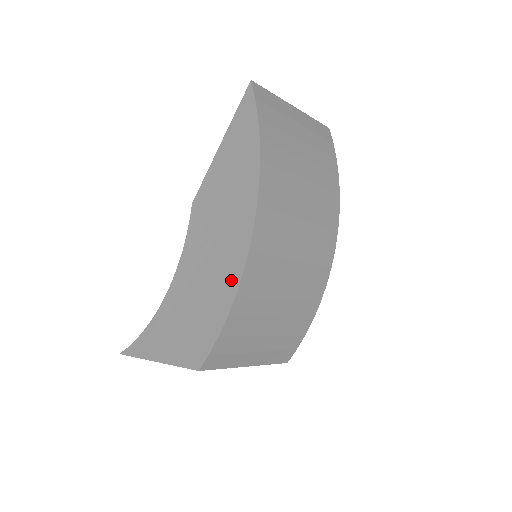
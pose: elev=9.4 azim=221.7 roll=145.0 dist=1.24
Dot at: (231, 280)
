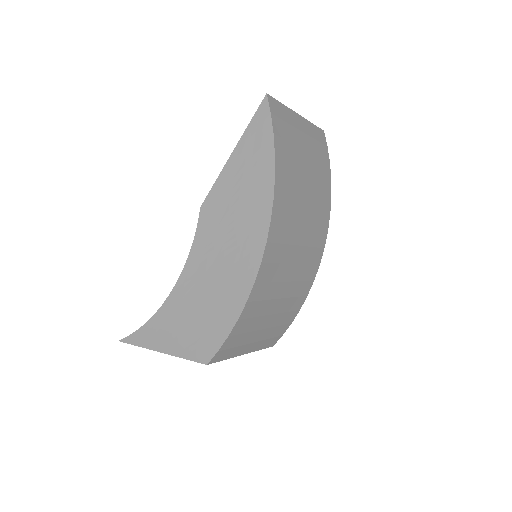
Dot at: (242, 287)
